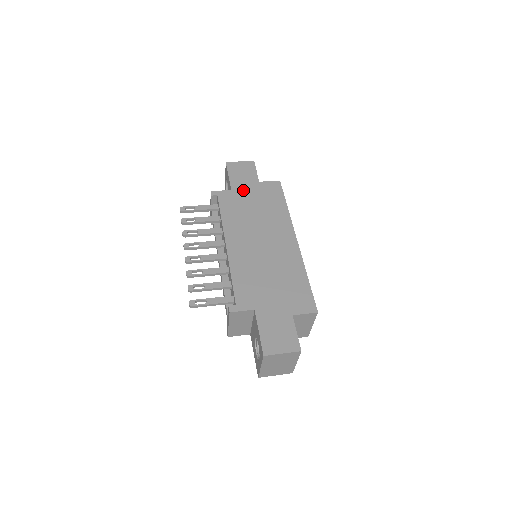
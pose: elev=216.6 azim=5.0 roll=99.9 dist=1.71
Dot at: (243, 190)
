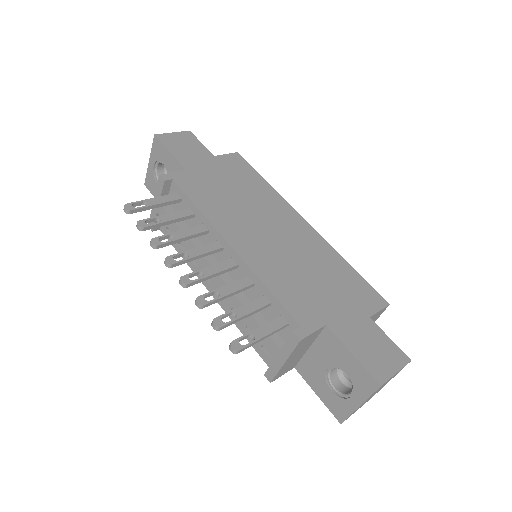
Dot at: (202, 168)
